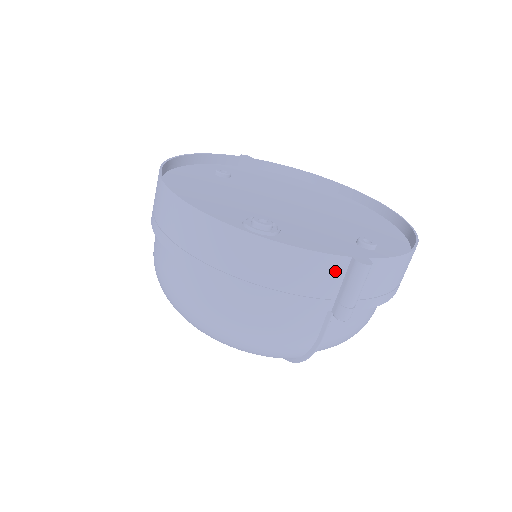
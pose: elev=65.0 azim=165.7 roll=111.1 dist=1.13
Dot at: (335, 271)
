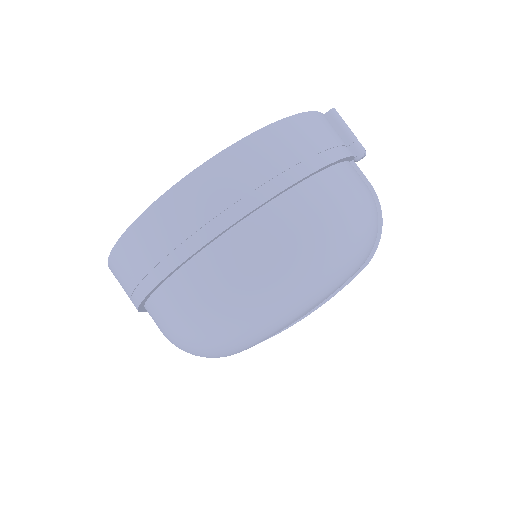
Dot at: (330, 125)
